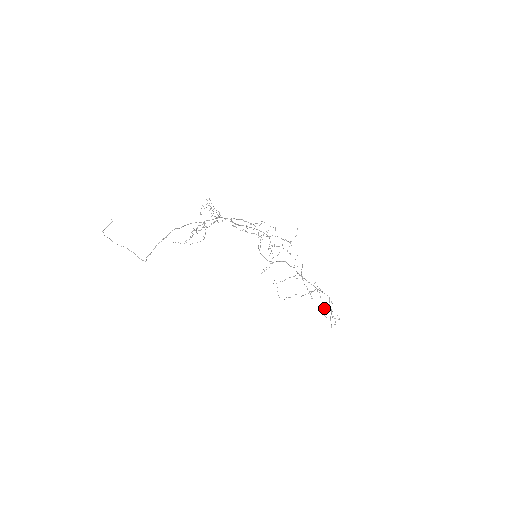
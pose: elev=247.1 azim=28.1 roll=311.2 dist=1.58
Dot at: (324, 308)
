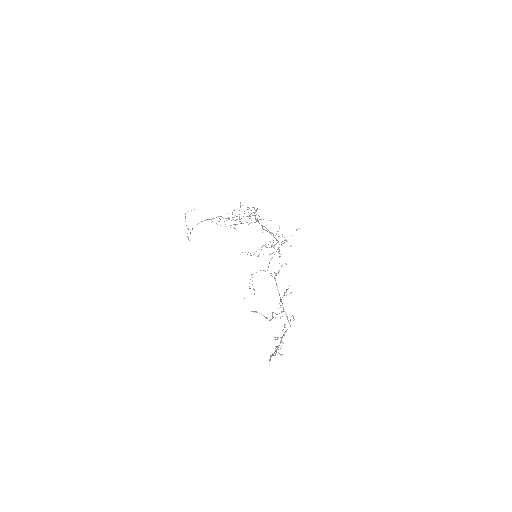
Dot at: (277, 338)
